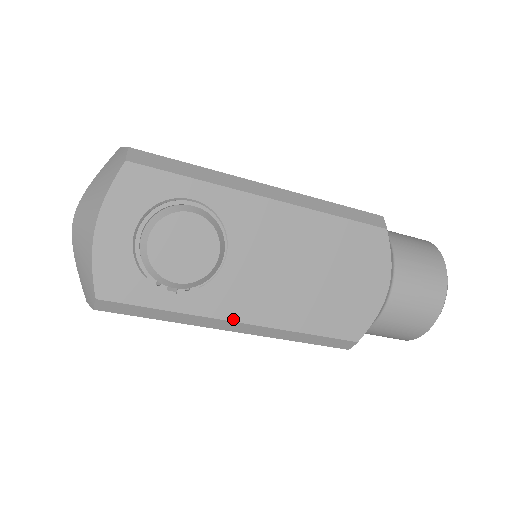
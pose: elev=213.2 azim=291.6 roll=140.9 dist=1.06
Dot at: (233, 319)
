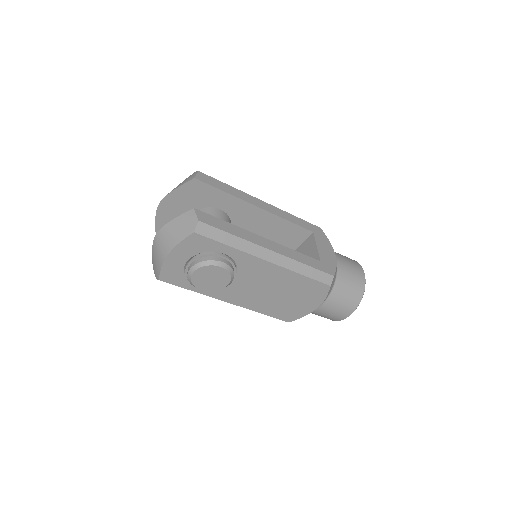
Dot at: (226, 301)
